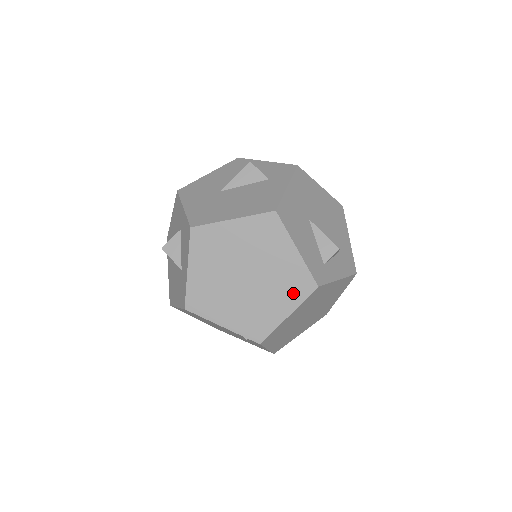
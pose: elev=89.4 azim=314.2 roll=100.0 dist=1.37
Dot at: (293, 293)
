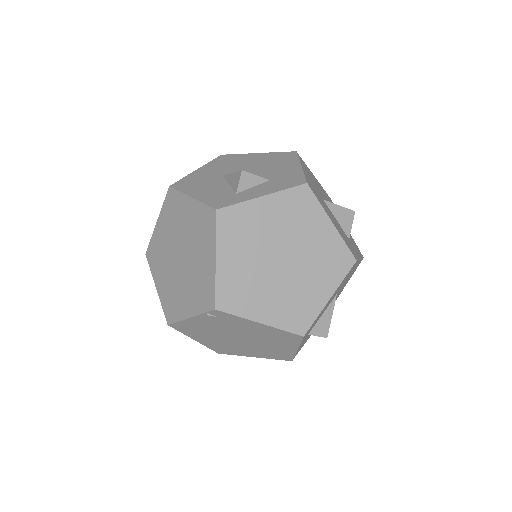
Dot at: (207, 235)
